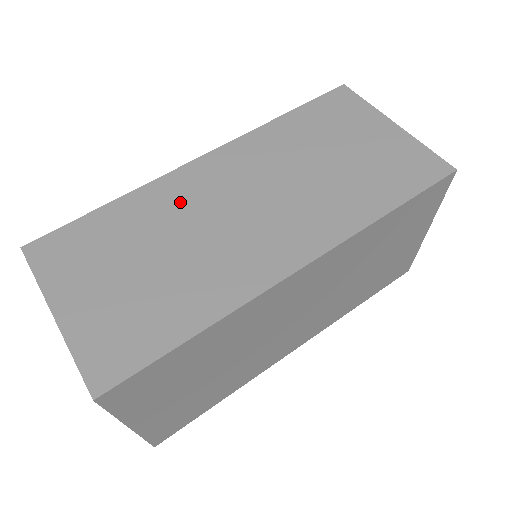
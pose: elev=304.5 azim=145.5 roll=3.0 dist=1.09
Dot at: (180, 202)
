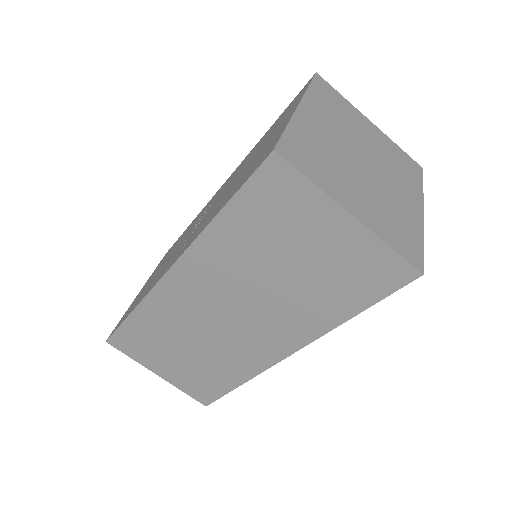
Dot at: (179, 312)
